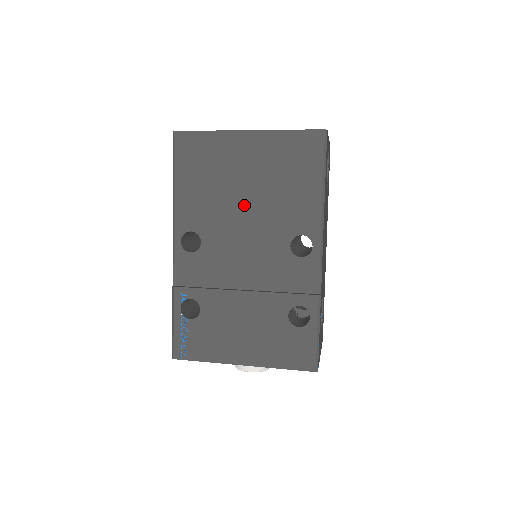
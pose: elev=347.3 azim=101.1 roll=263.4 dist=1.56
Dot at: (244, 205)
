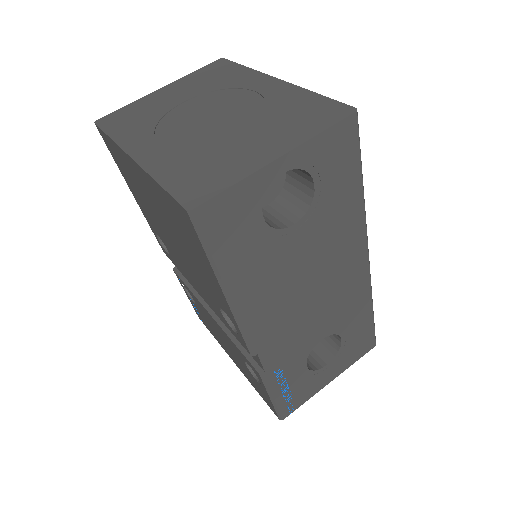
Dot at: (173, 242)
